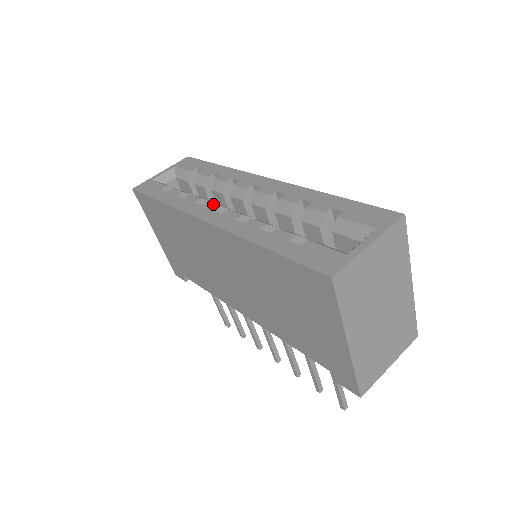
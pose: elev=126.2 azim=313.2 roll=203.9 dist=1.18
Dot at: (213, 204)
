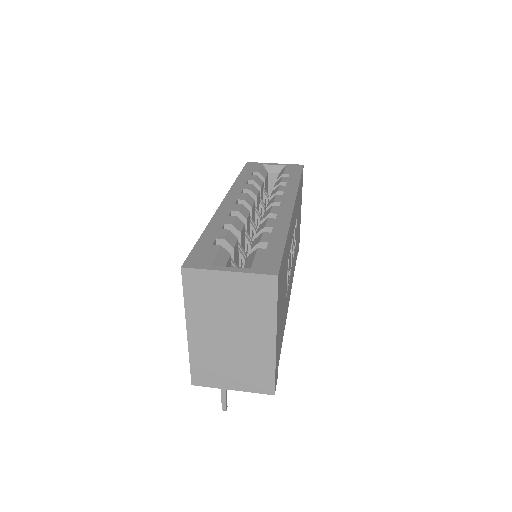
Dot at: (245, 196)
